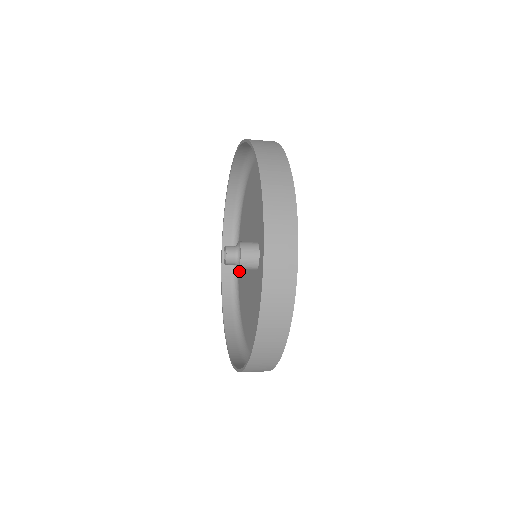
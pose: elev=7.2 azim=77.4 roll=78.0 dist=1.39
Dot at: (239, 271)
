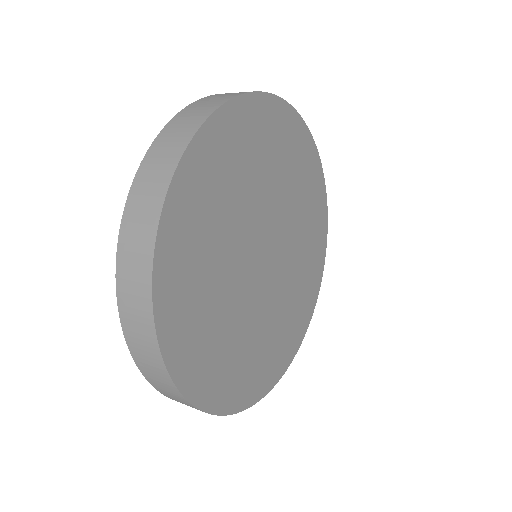
Dot at: occluded
